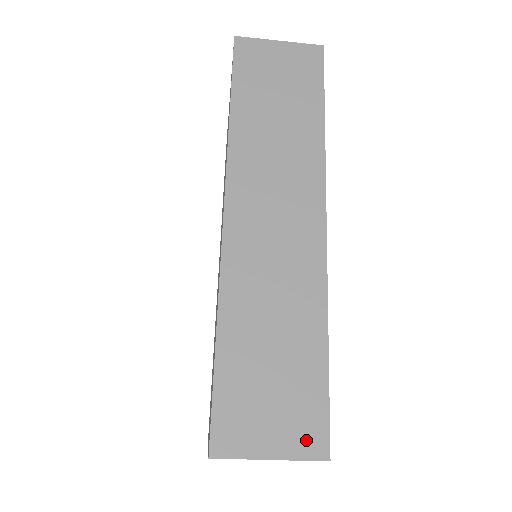
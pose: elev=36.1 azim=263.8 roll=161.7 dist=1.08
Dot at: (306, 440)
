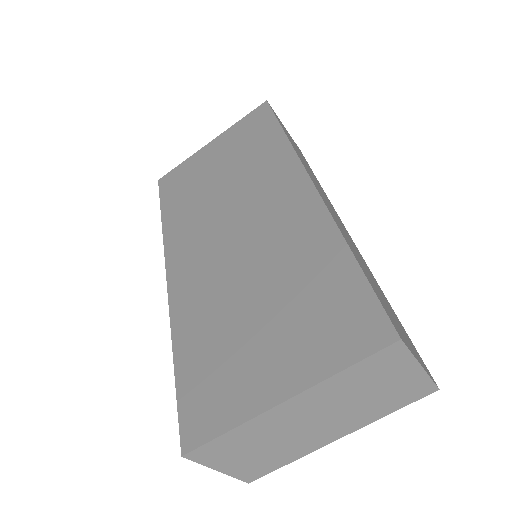
Dot at: (424, 365)
